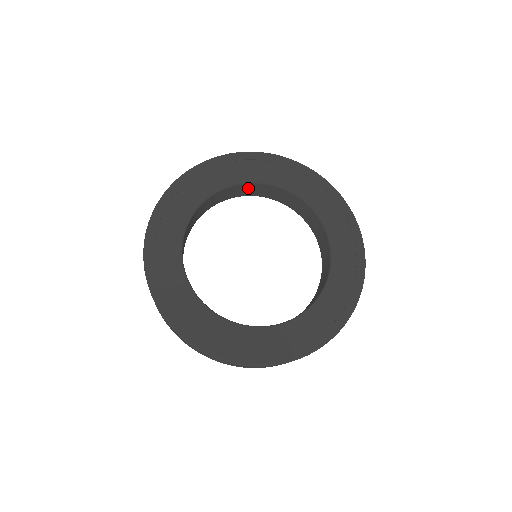
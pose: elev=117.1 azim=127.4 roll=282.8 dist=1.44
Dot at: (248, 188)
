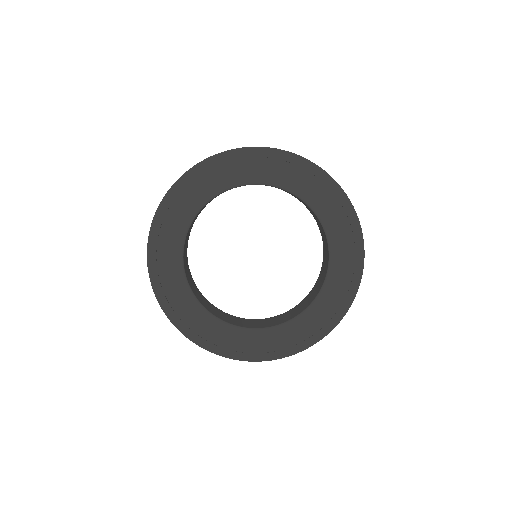
Dot at: occluded
